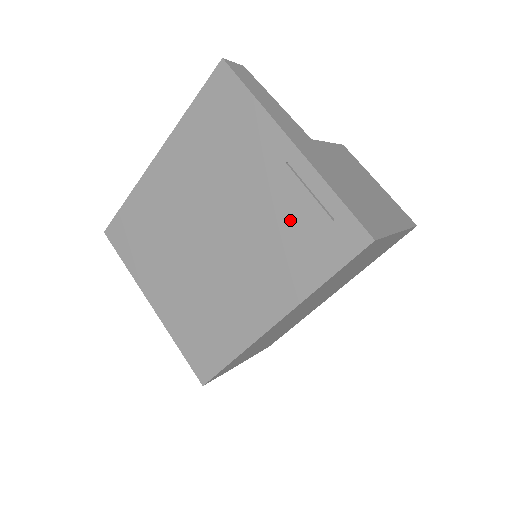
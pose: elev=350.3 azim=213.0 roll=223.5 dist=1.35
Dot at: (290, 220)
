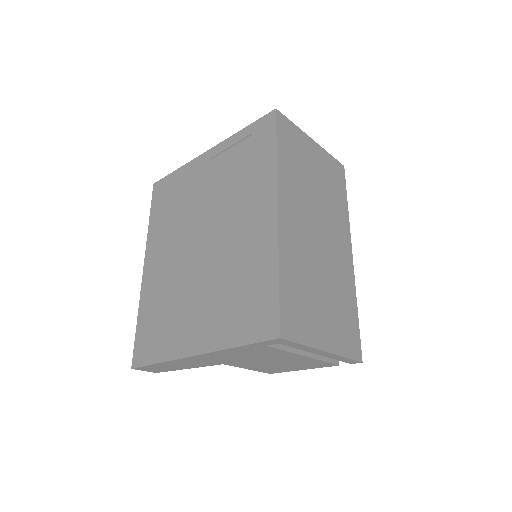
Dot at: (233, 167)
